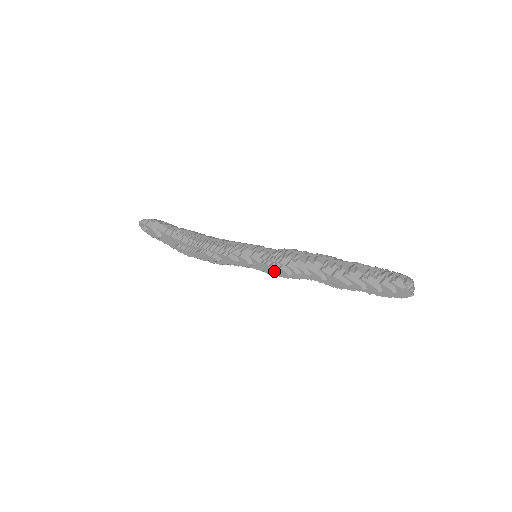
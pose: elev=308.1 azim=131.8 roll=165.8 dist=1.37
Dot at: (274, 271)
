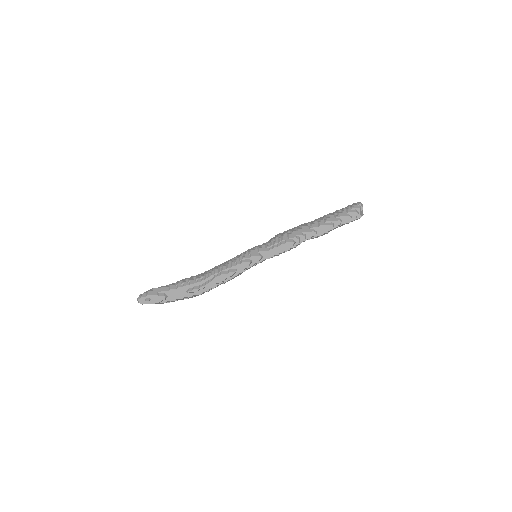
Dot at: (282, 248)
